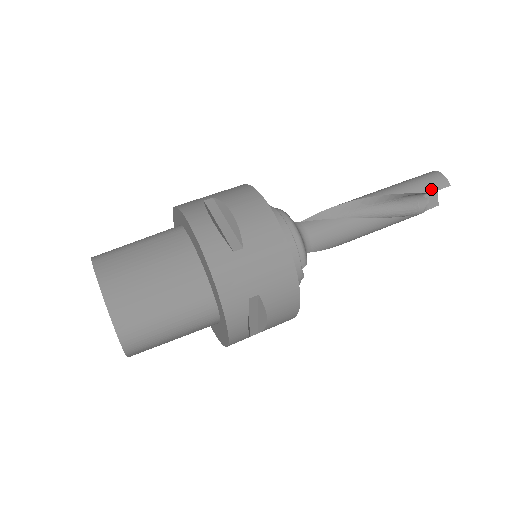
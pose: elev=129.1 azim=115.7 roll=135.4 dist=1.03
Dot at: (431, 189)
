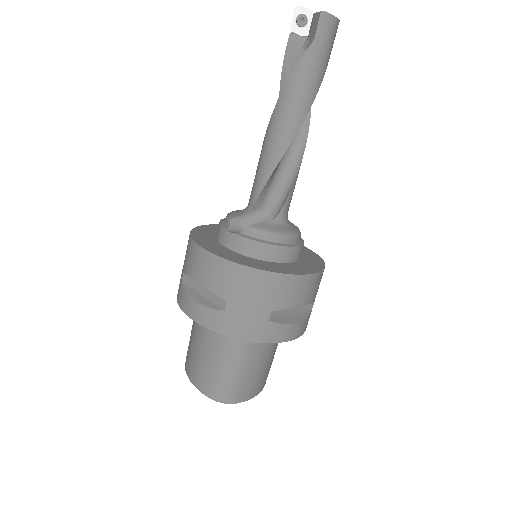
Dot at: occluded
